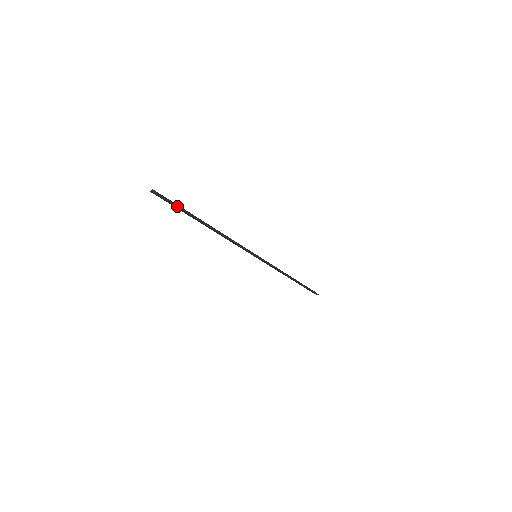
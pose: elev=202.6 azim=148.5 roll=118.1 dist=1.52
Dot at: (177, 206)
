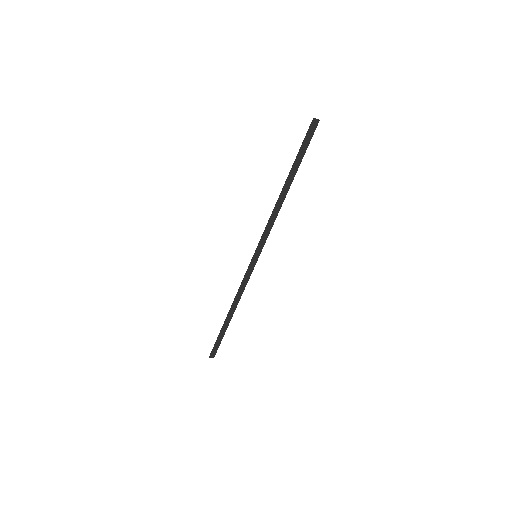
Dot at: (308, 145)
